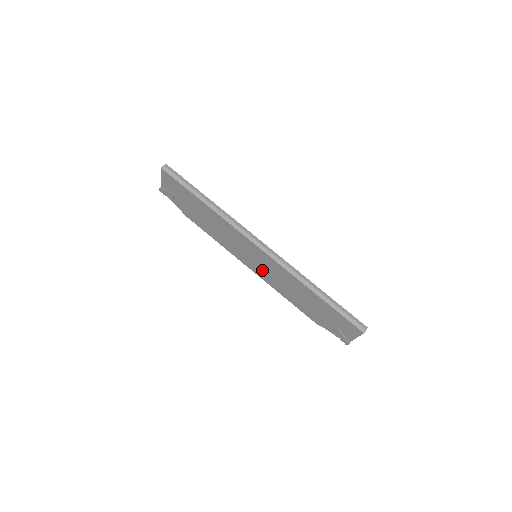
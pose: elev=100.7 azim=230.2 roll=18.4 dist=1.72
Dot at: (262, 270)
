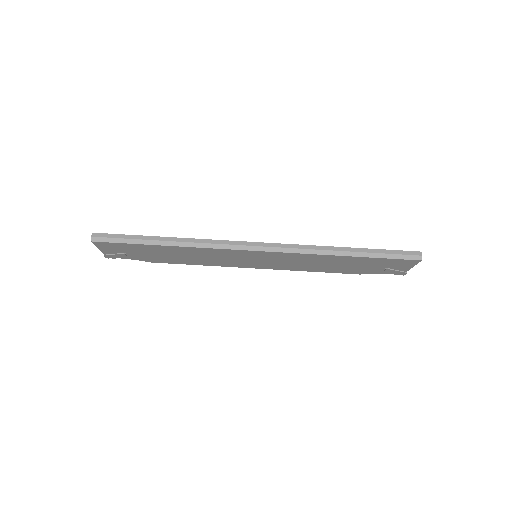
Dot at: (271, 264)
